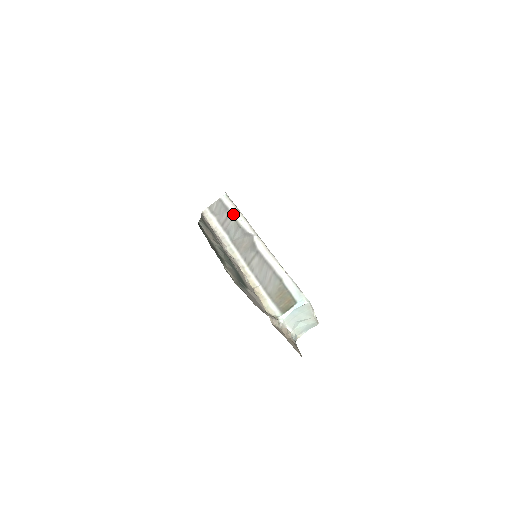
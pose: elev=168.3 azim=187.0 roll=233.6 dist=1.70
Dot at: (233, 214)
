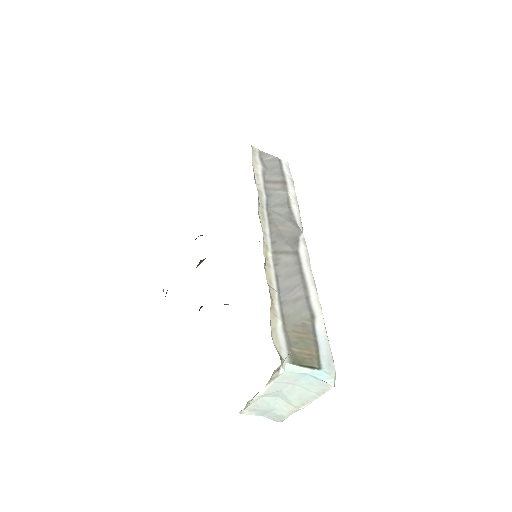
Dot at: (288, 187)
